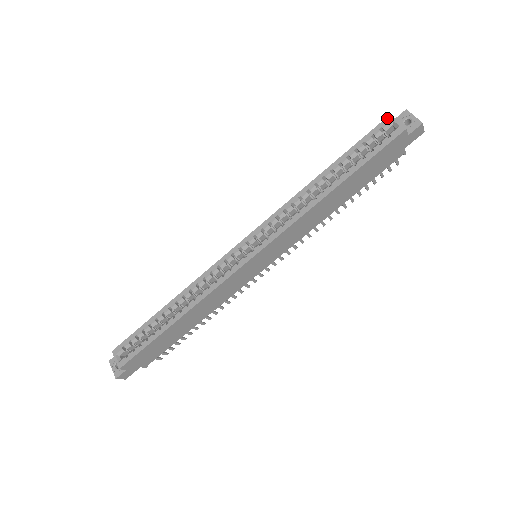
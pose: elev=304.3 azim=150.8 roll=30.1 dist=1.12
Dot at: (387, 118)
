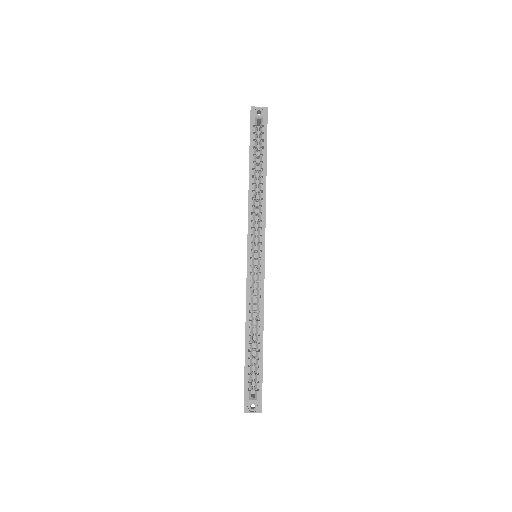
Dot at: (251, 118)
